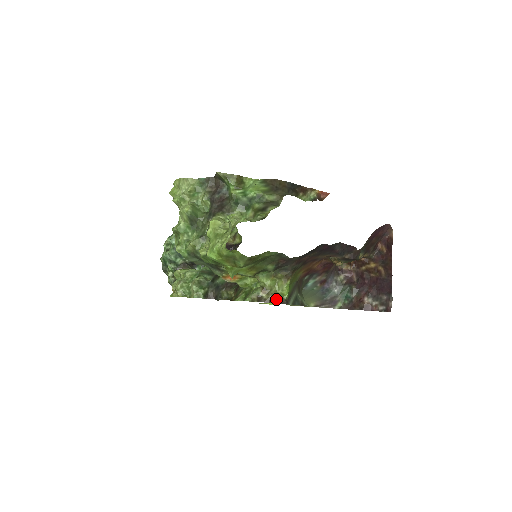
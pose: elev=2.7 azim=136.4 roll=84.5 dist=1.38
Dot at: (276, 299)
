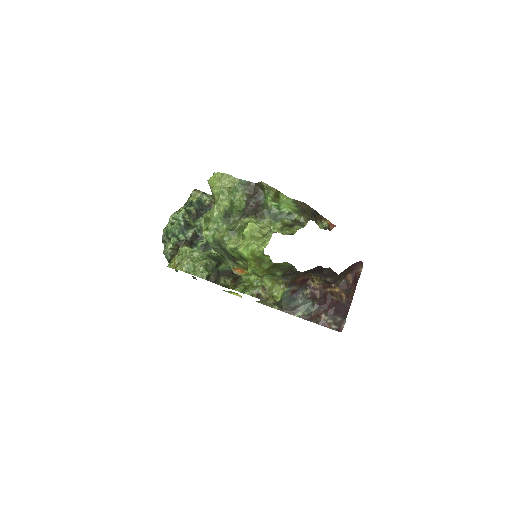
Dot at: (271, 300)
